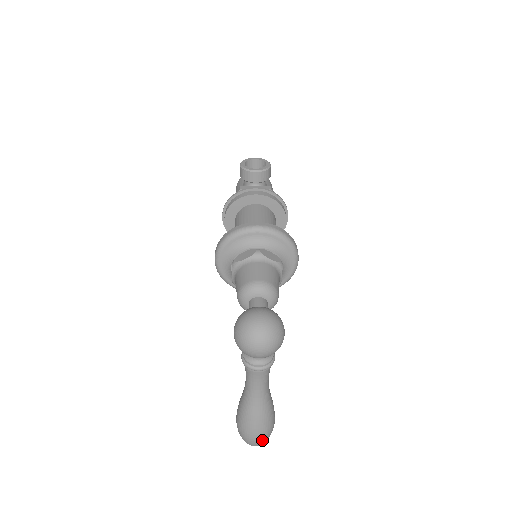
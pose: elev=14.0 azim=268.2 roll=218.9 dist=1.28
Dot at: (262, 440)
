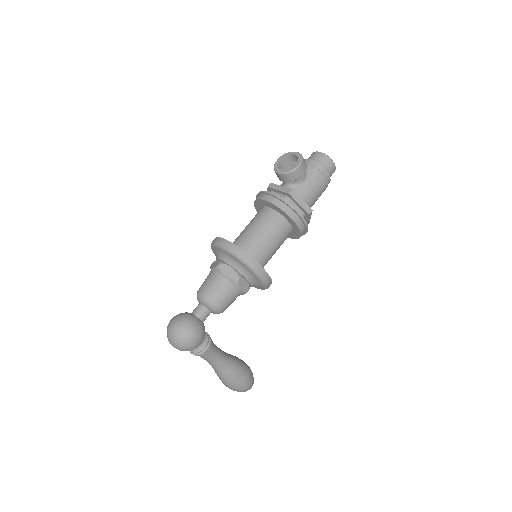
Dot at: (234, 390)
